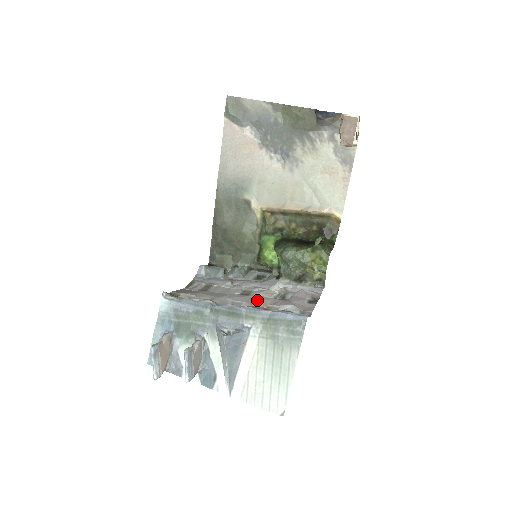
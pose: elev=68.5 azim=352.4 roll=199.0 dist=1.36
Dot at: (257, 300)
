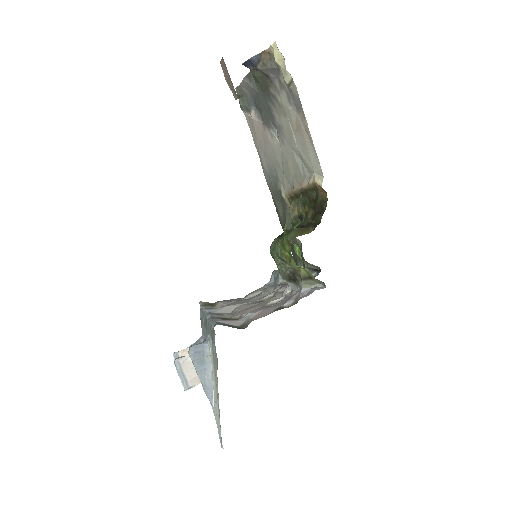
Dot at: (250, 308)
